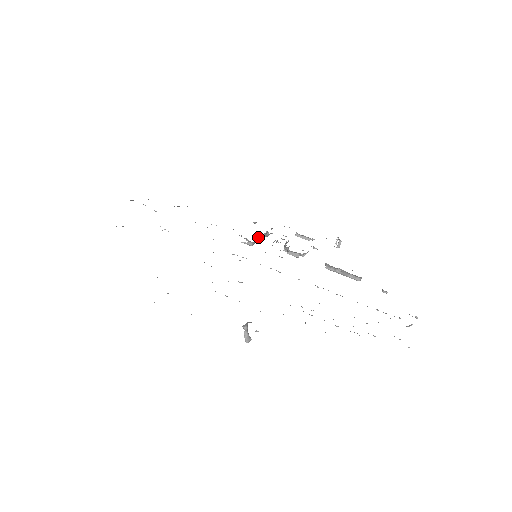
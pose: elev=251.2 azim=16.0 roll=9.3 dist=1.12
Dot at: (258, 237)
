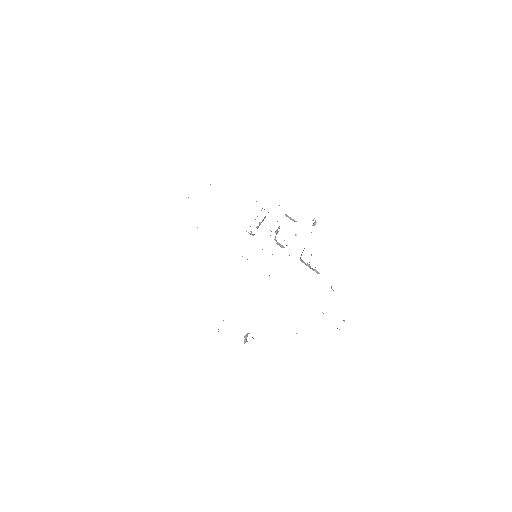
Dot at: (259, 225)
